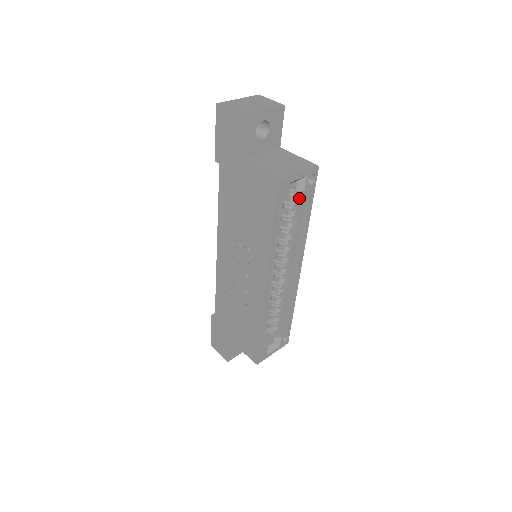
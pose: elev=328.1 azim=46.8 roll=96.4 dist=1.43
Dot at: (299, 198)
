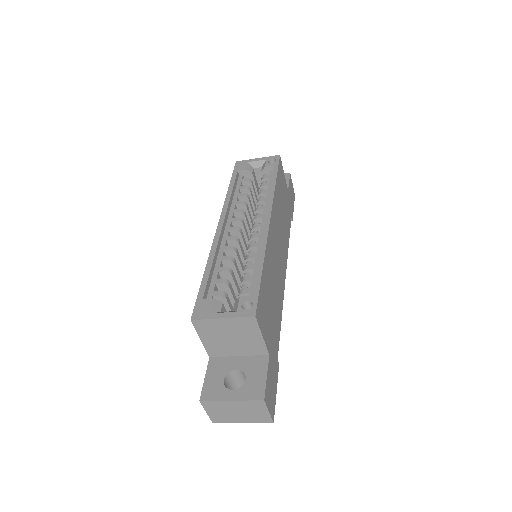
Dot at: (267, 177)
